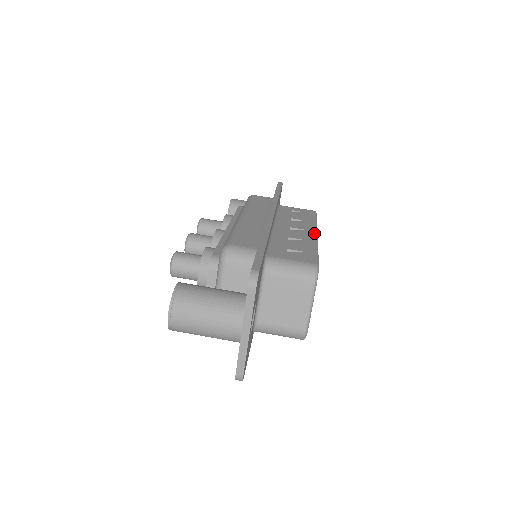
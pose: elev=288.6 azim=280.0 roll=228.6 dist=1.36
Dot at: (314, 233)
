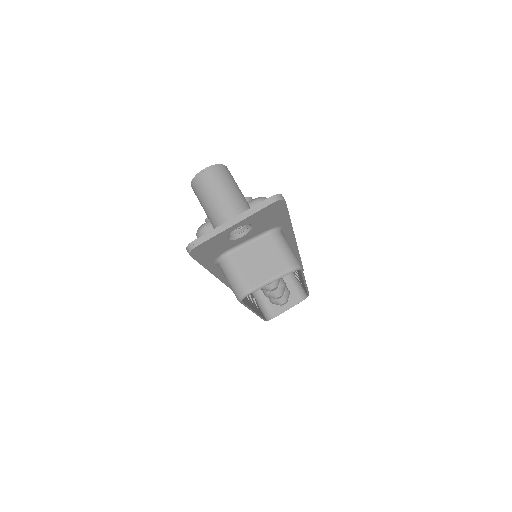
Dot at: occluded
